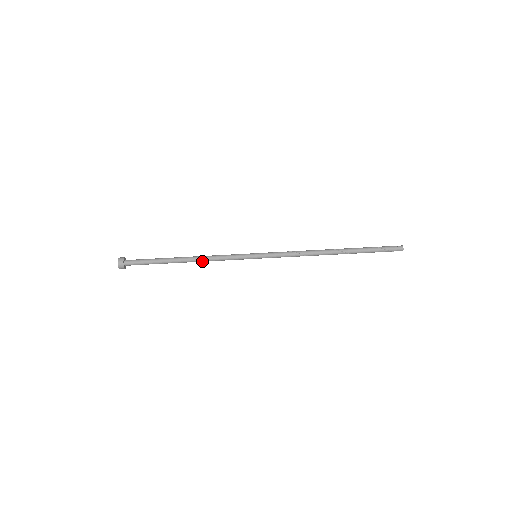
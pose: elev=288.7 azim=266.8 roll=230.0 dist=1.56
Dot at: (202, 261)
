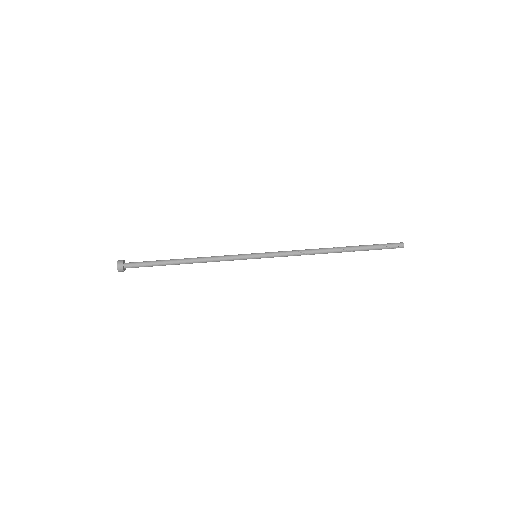
Dot at: (202, 262)
